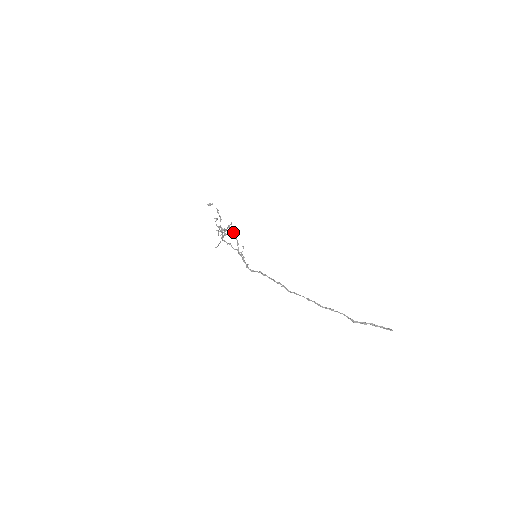
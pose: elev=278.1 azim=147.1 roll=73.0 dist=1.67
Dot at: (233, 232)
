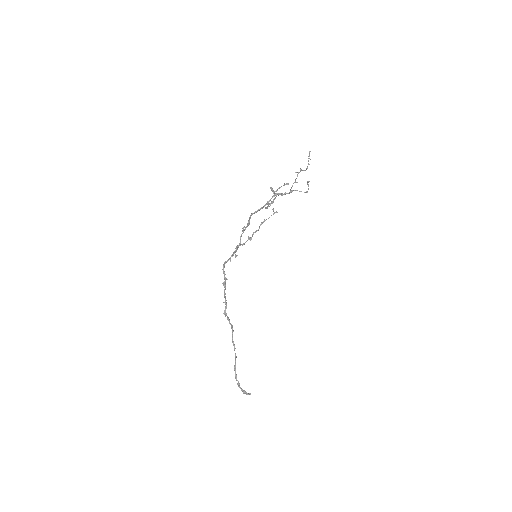
Dot at: (253, 234)
